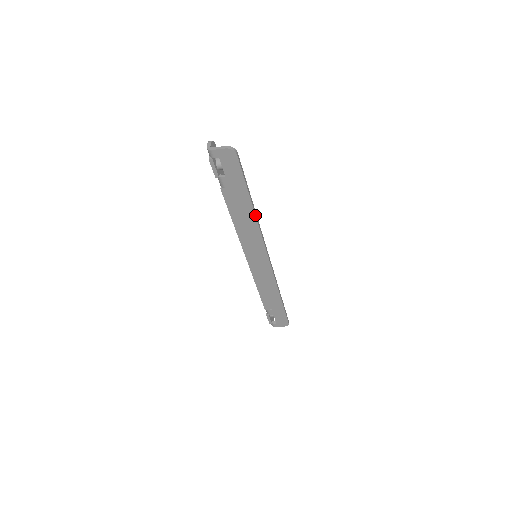
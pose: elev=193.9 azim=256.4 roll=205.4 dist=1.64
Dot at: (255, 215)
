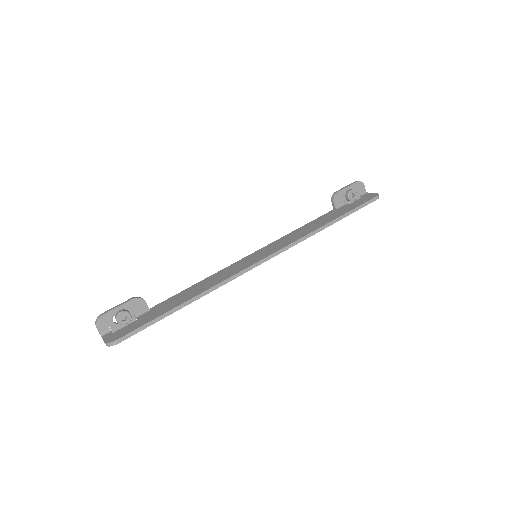
Dot at: (200, 297)
